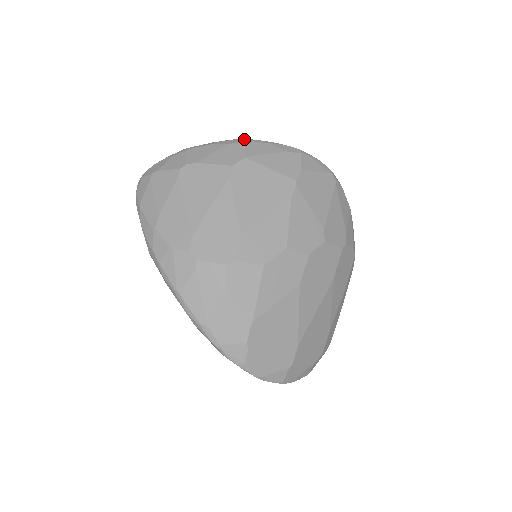
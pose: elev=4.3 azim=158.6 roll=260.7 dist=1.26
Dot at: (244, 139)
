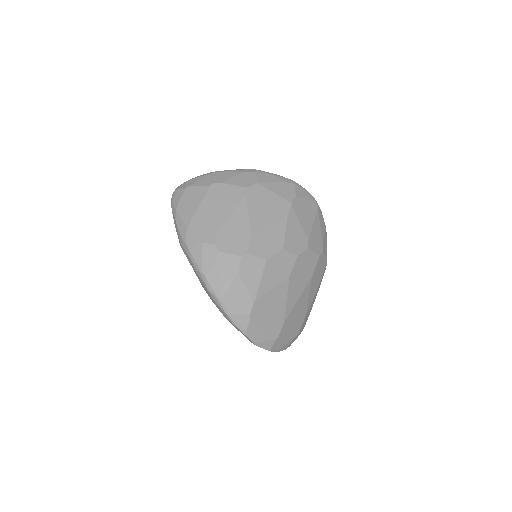
Dot at: (256, 170)
